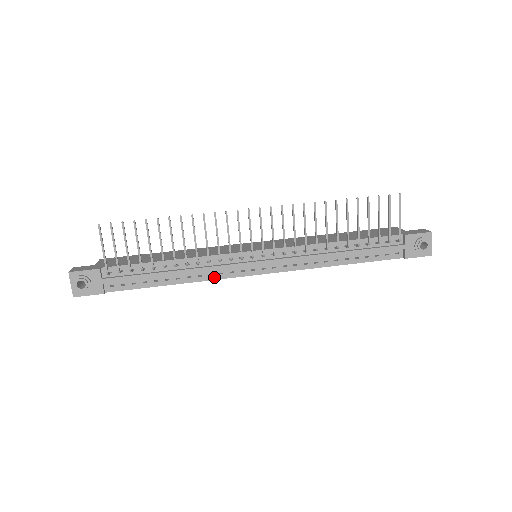
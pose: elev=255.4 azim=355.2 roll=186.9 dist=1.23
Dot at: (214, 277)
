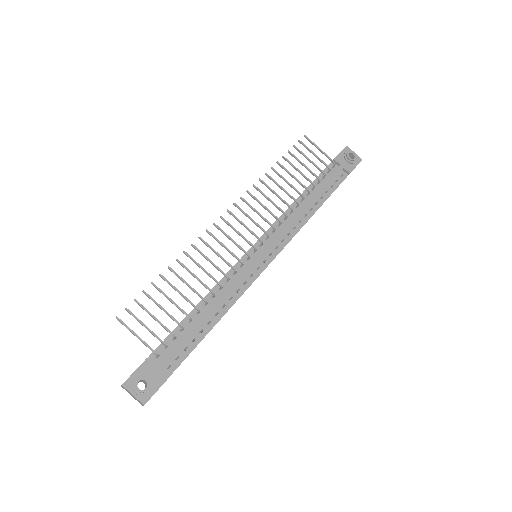
Dot at: (242, 290)
